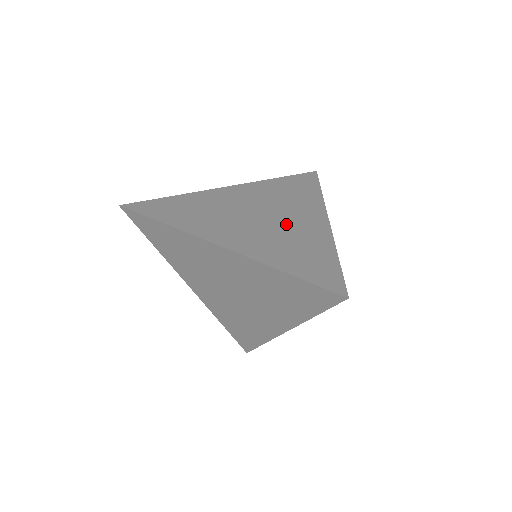
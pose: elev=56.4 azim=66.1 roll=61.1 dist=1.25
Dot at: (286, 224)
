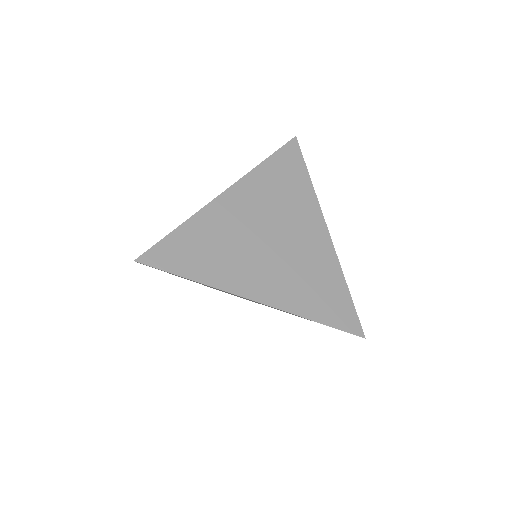
Dot at: (297, 248)
